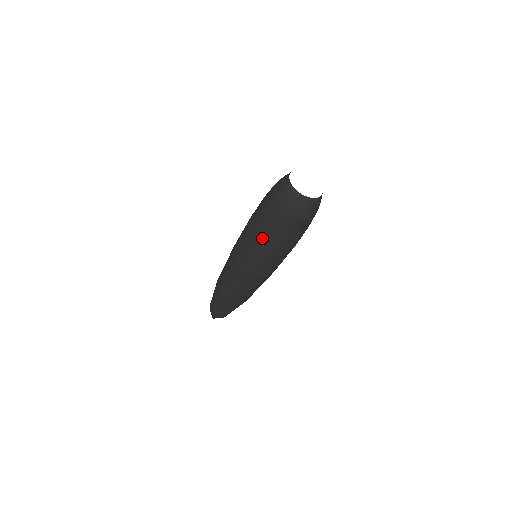
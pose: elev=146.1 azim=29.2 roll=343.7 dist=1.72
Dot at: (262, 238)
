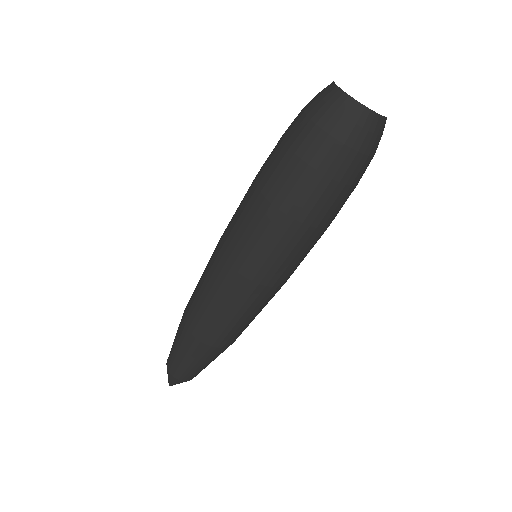
Dot at: (264, 181)
